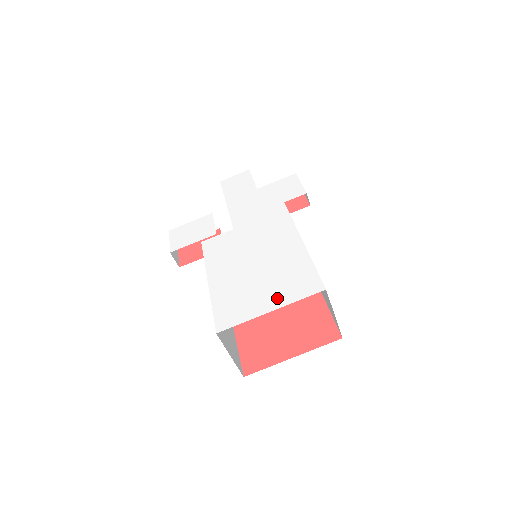
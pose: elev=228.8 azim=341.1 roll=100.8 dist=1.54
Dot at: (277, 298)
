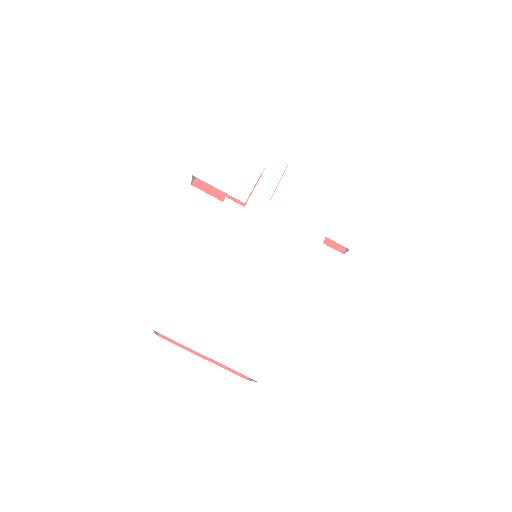
Dot at: (222, 348)
